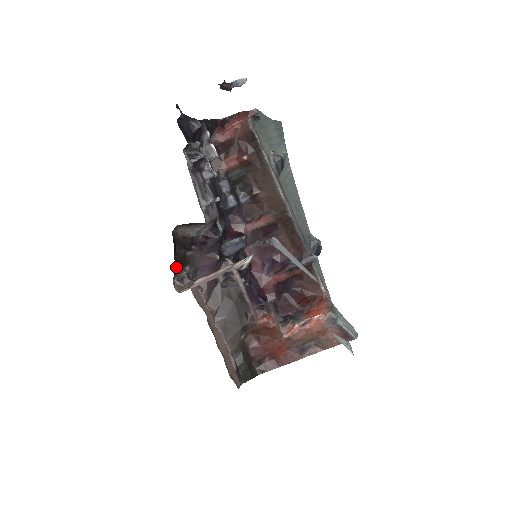
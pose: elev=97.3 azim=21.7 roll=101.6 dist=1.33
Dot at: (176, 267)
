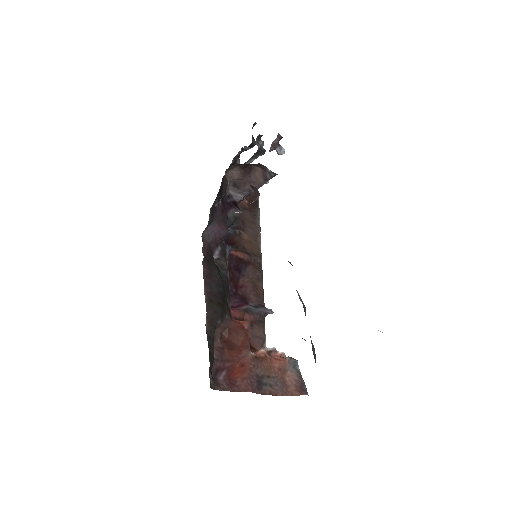
Dot at: occluded
